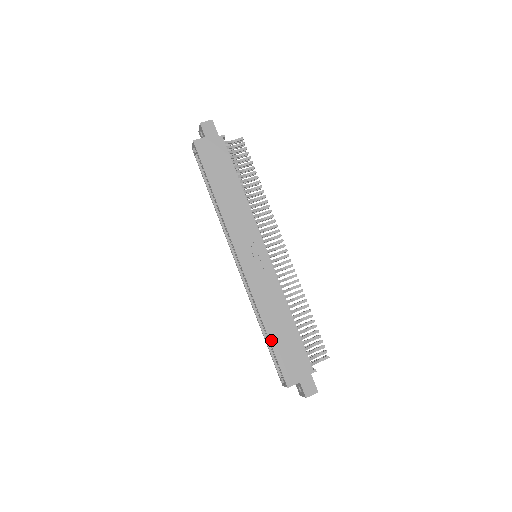
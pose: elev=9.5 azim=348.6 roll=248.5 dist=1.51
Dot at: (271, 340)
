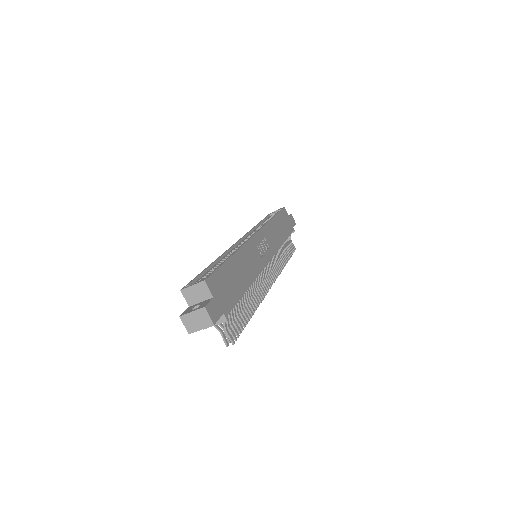
Dot at: (229, 261)
